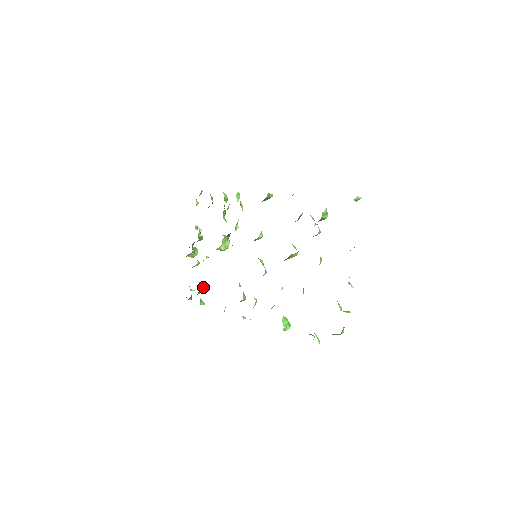
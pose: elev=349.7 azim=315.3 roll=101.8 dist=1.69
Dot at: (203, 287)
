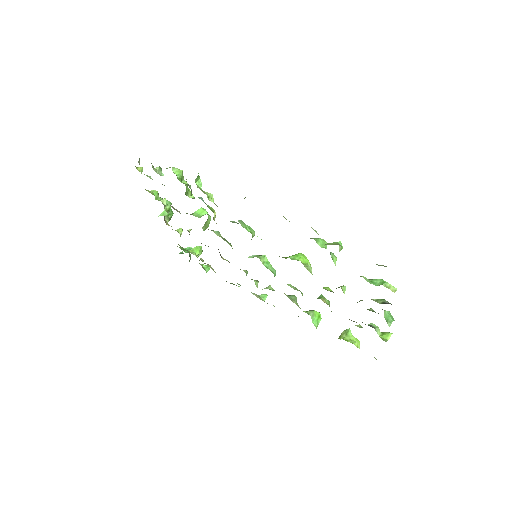
Dot at: (200, 253)
